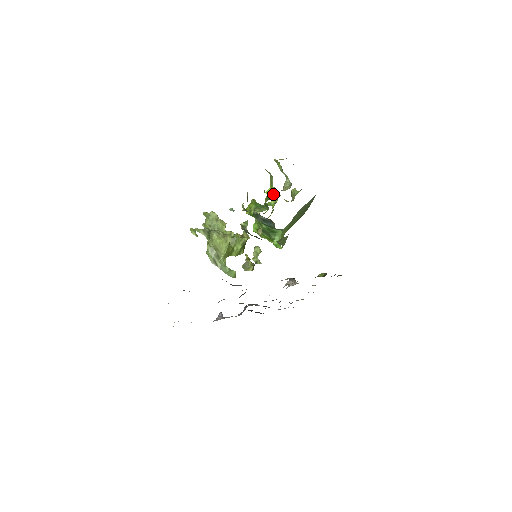
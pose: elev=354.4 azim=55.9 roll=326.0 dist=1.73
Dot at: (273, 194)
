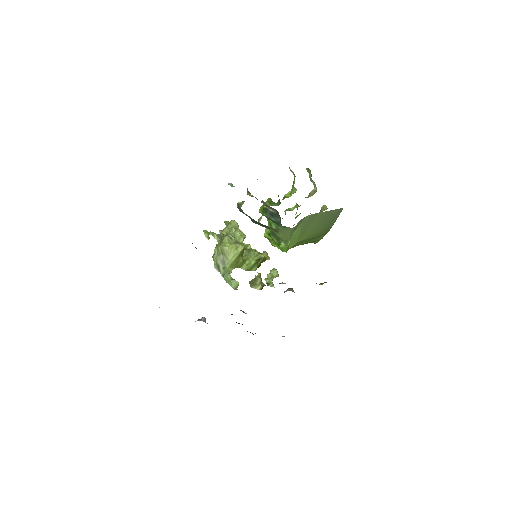
Dot at: (291, 194)
